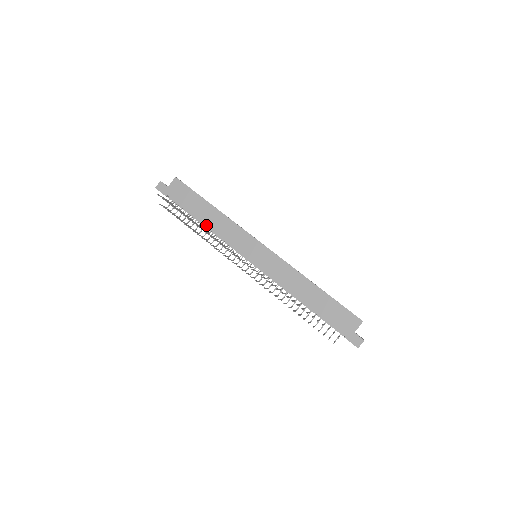
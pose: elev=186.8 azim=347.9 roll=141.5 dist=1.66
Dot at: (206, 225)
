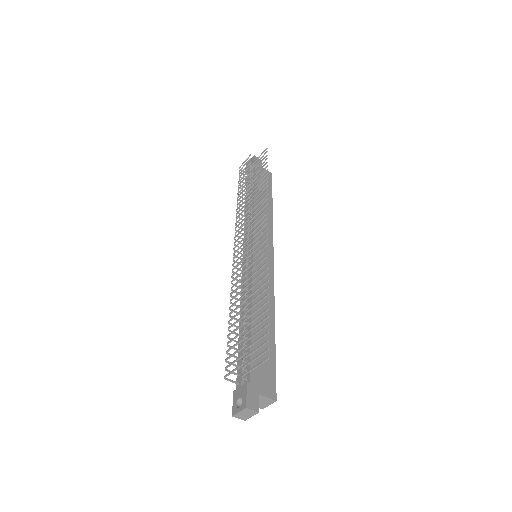
Dot at: occluded
